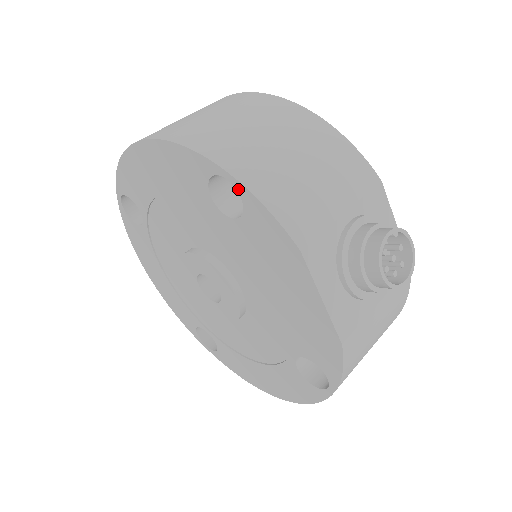
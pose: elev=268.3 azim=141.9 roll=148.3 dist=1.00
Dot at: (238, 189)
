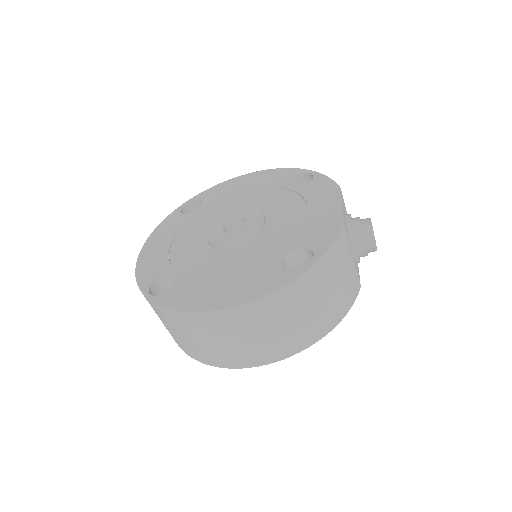
Dot at: (314, 175)
